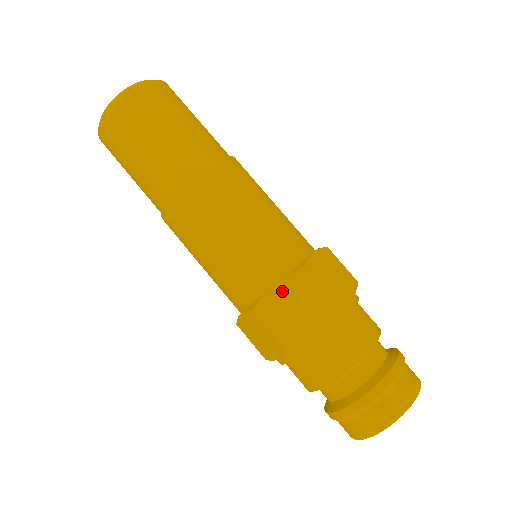
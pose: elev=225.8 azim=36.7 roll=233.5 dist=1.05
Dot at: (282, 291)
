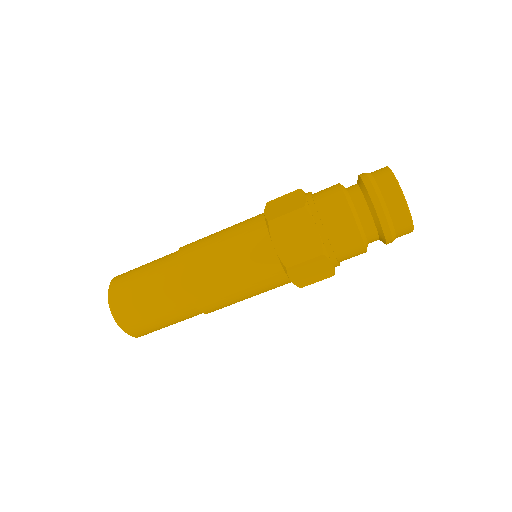
Dot at: (296, 277)
